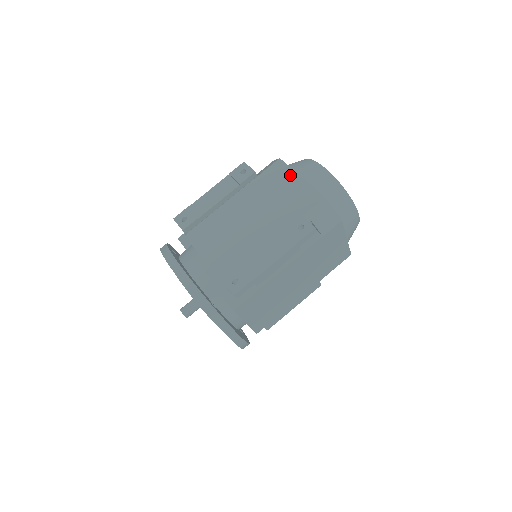
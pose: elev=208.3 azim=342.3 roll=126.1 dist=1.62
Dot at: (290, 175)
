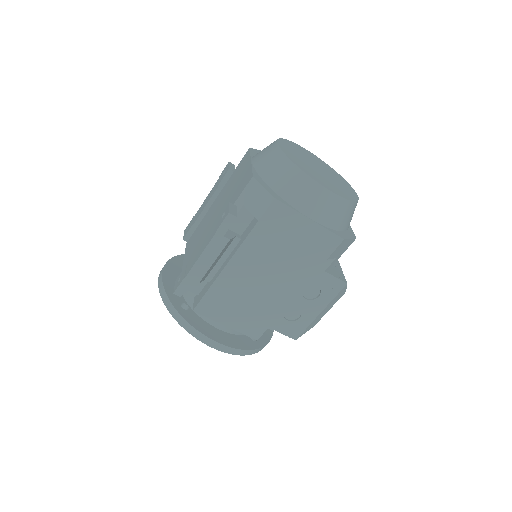
Dot at: (246, 162)
